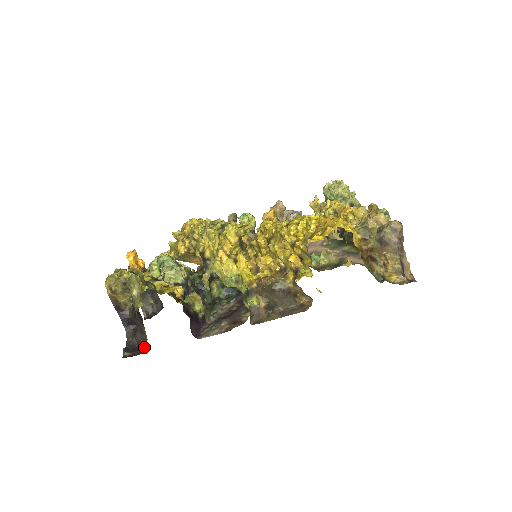
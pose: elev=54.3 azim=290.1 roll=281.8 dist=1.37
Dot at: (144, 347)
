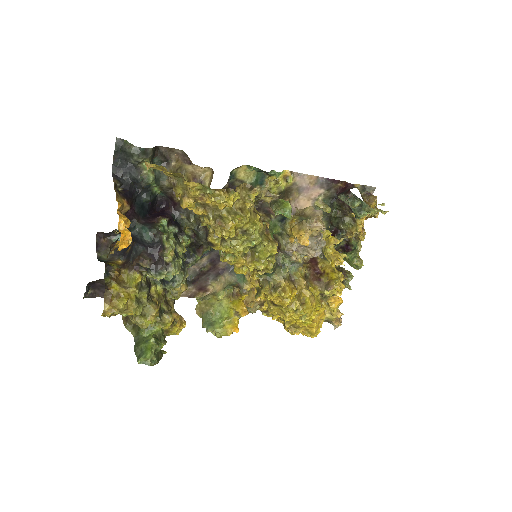
Dot at: occluded
